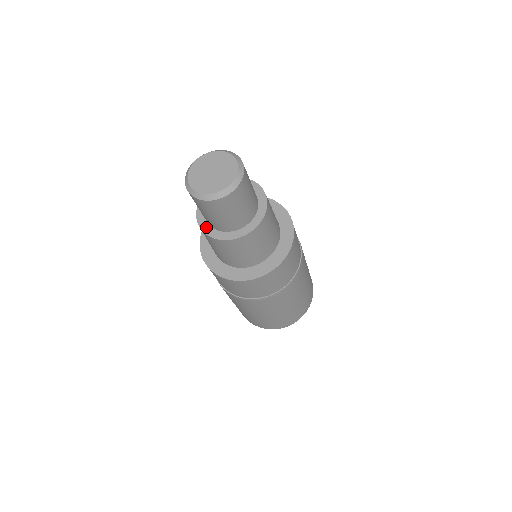
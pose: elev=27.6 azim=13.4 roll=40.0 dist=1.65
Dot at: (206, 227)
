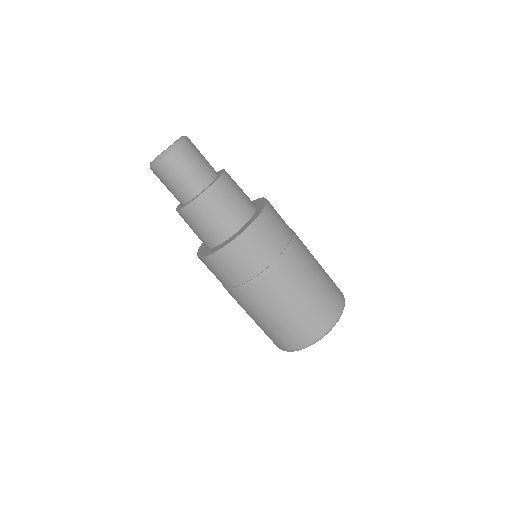
Dot at: (180, 207)
